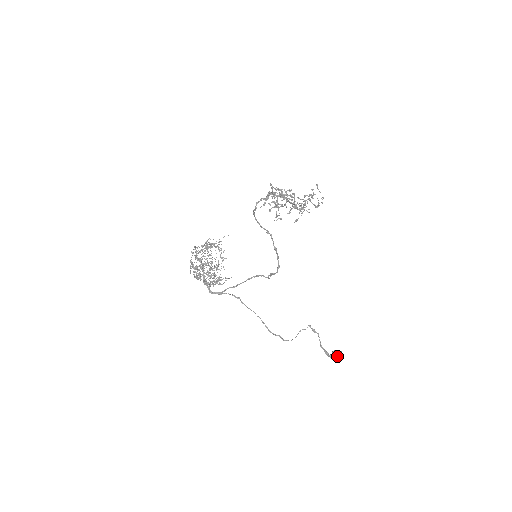
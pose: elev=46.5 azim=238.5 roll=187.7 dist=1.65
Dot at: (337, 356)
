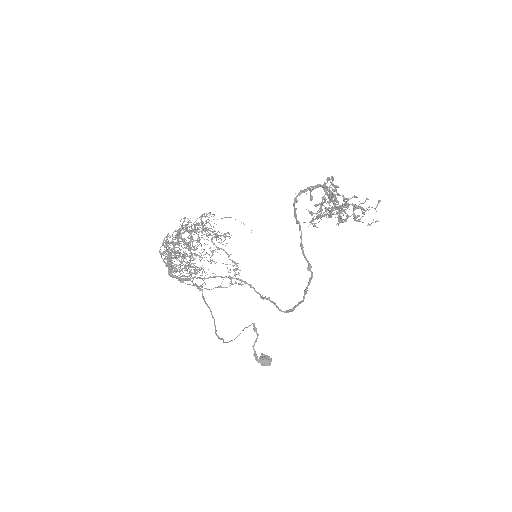
Dot at: (266, 364)
